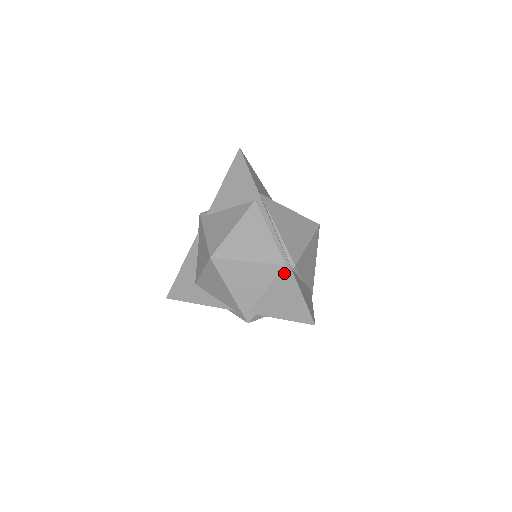
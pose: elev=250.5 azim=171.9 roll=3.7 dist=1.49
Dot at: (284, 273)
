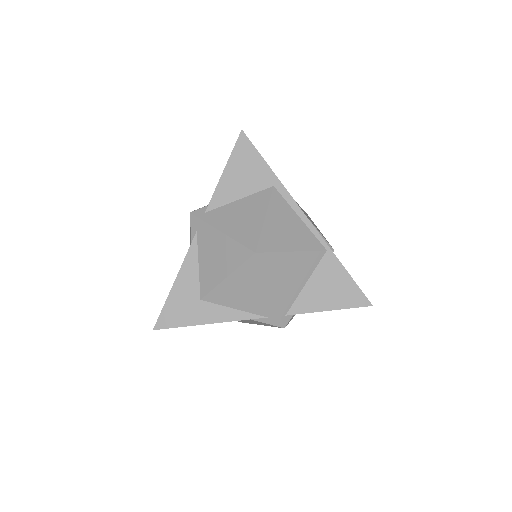
Dot at: (326, 259)
